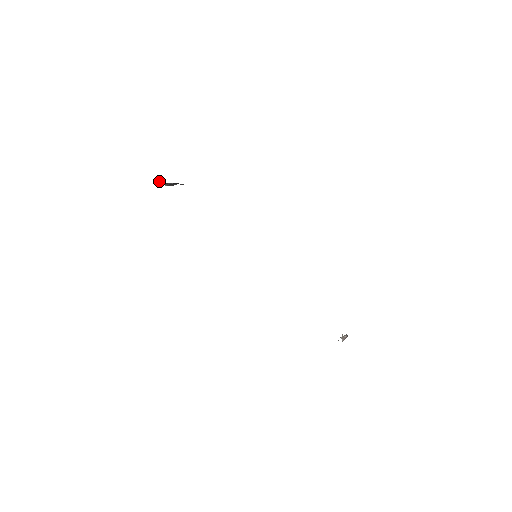
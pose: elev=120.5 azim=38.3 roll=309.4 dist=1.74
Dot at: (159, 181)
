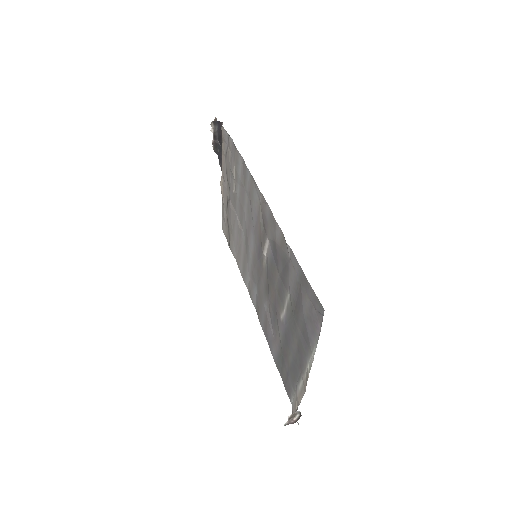
Dot at: occluded
